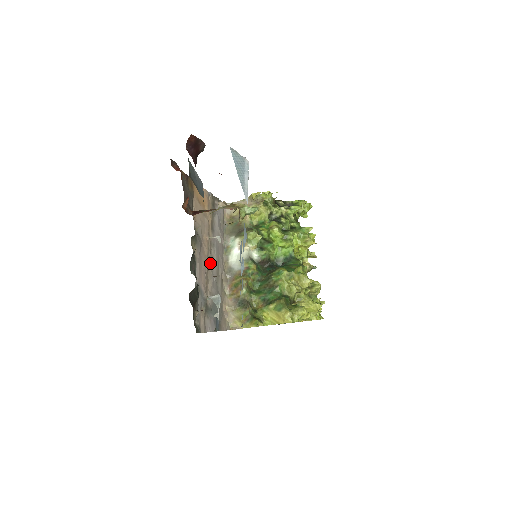
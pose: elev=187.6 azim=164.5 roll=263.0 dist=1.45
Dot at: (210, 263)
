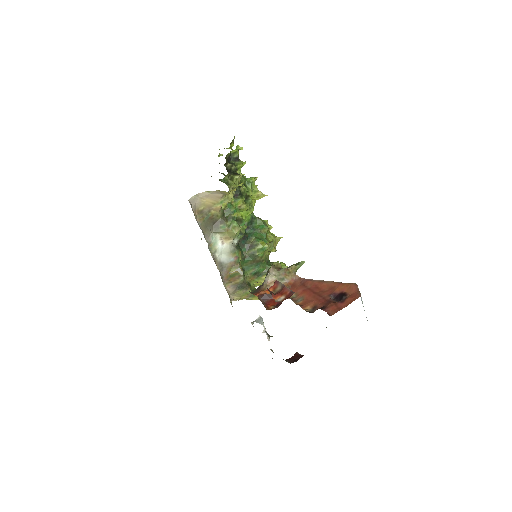
Dot at: occluded
